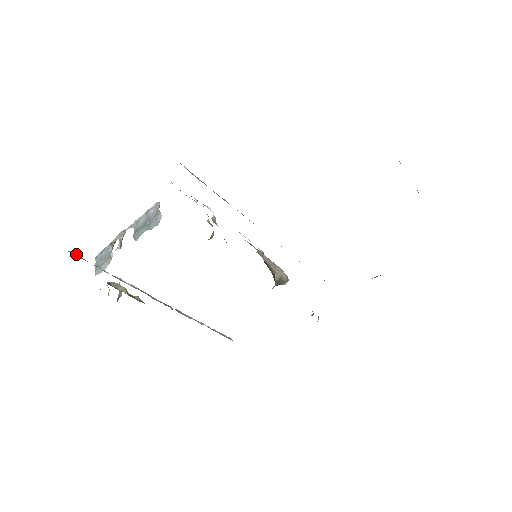
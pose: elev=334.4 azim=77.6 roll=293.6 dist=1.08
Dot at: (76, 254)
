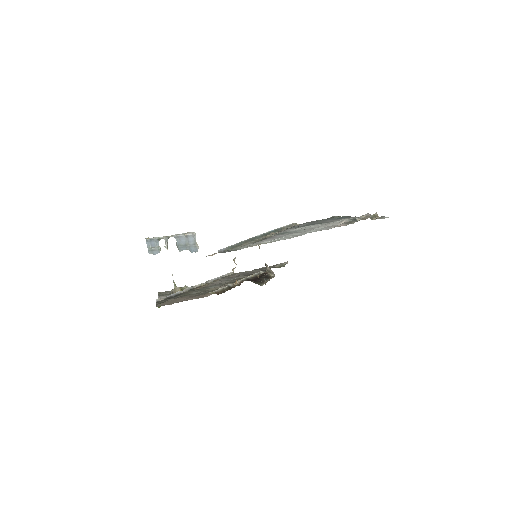
Dot at: (159, 299)
